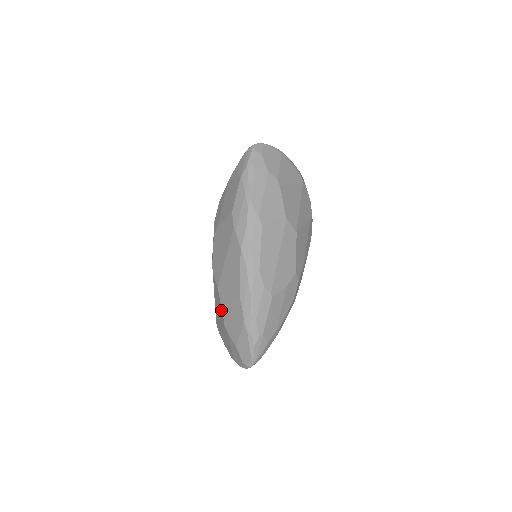
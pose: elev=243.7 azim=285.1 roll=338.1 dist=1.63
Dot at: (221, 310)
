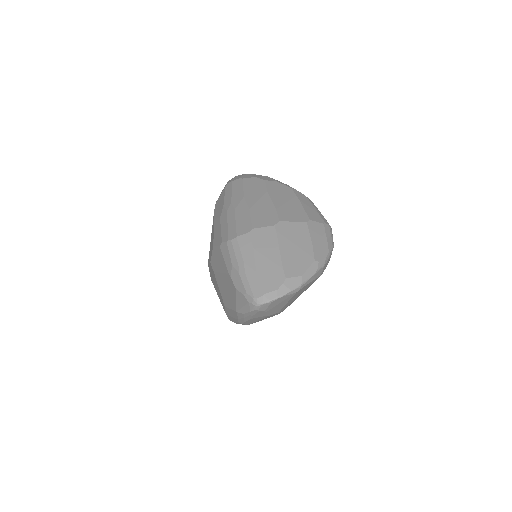
Dot at: occluded
